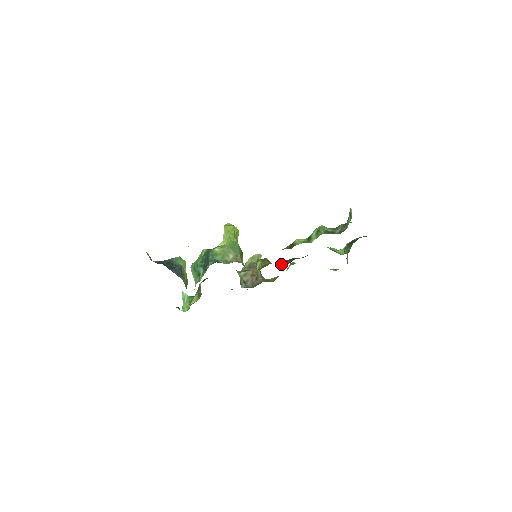
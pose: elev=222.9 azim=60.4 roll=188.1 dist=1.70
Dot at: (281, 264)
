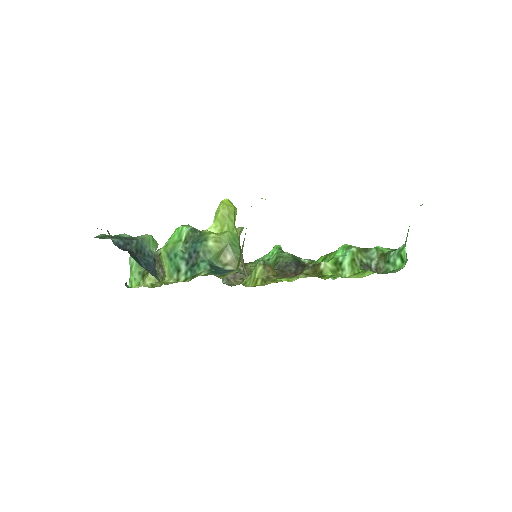
Dot at: (281, 267)
